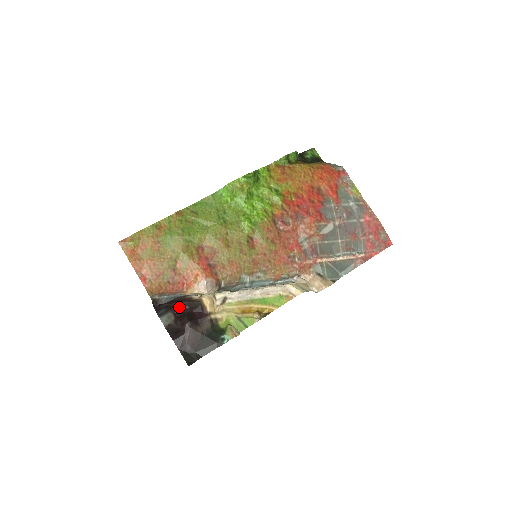
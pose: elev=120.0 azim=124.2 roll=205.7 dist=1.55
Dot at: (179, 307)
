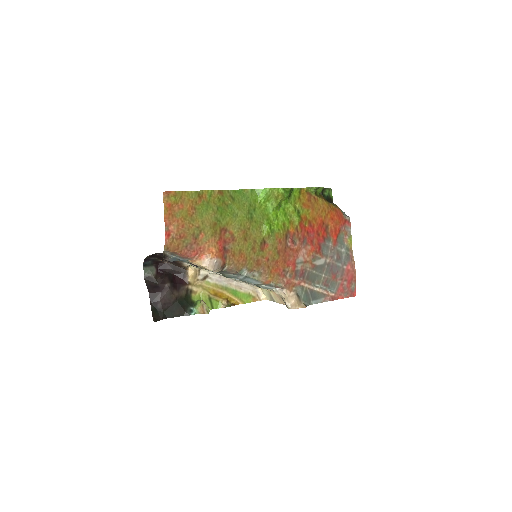
Dot at: (164, 265)
